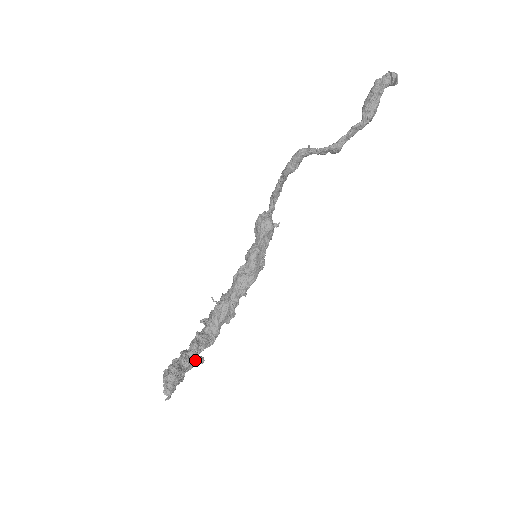
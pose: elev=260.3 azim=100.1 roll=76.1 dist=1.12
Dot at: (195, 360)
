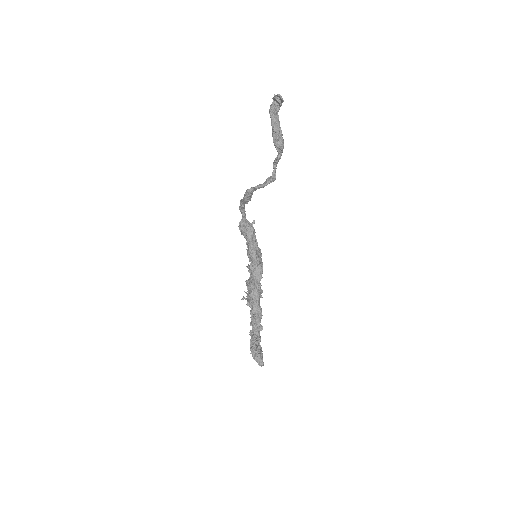
Dot at: occluded
